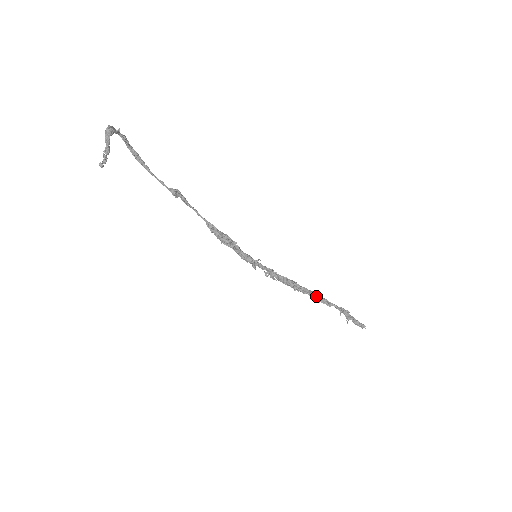
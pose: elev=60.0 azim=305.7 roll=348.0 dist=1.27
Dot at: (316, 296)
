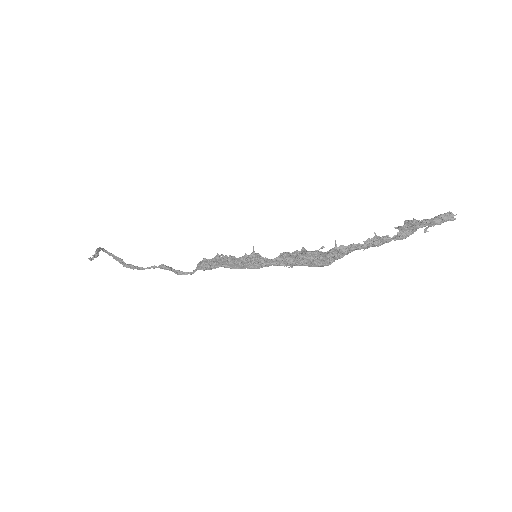
Dot at: (359, 245)
